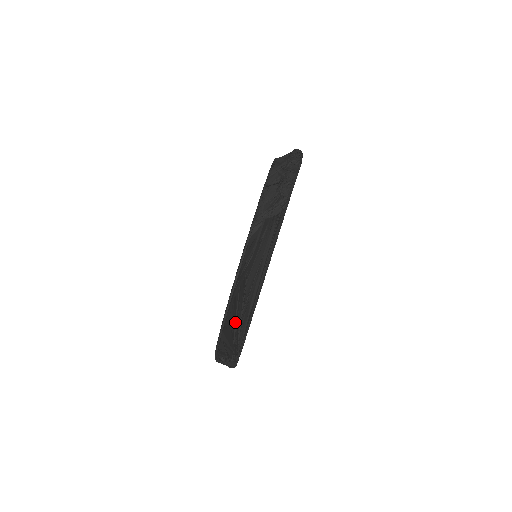
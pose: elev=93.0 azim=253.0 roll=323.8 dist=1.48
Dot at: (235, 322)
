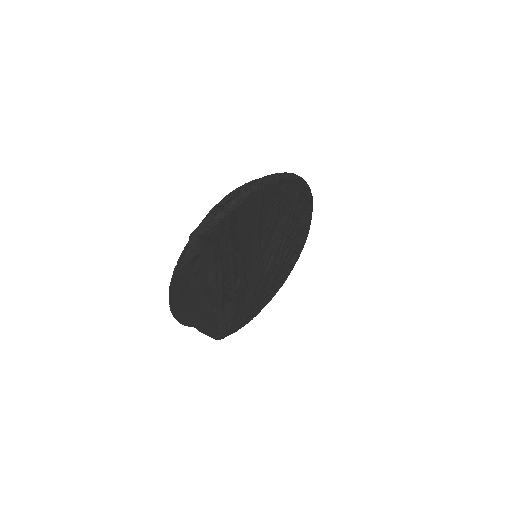
Dot at: (200, 306)
